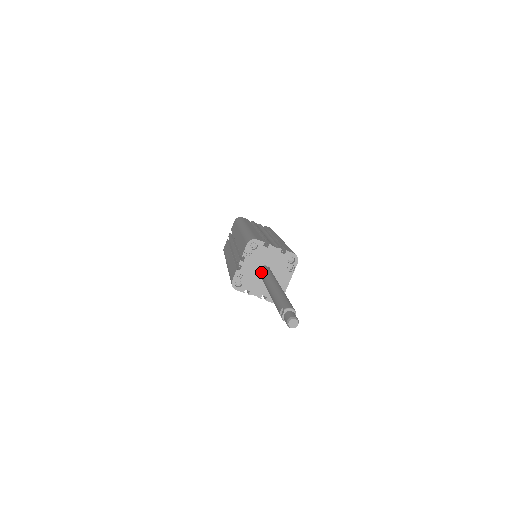
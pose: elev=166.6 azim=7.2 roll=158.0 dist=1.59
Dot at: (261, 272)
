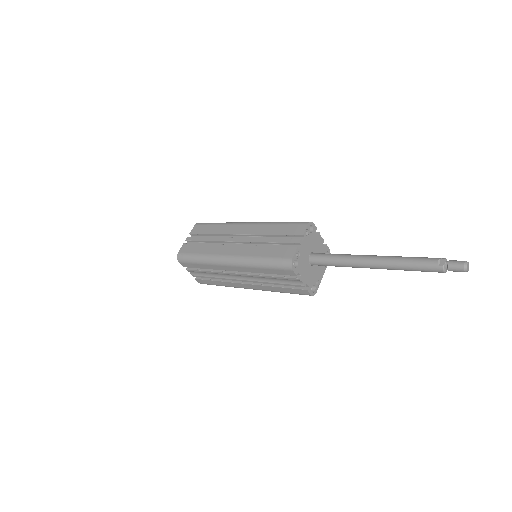
Dot at: (320, 255)
